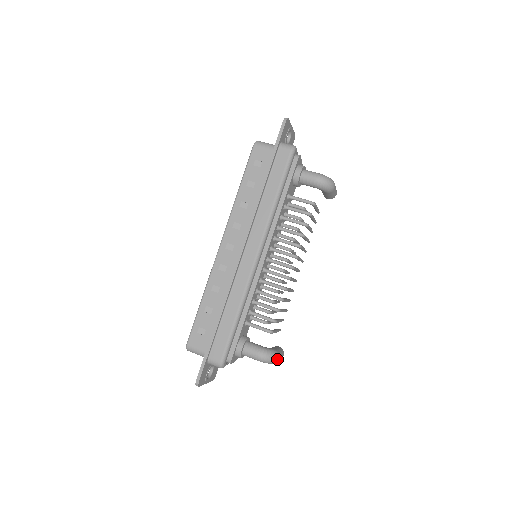
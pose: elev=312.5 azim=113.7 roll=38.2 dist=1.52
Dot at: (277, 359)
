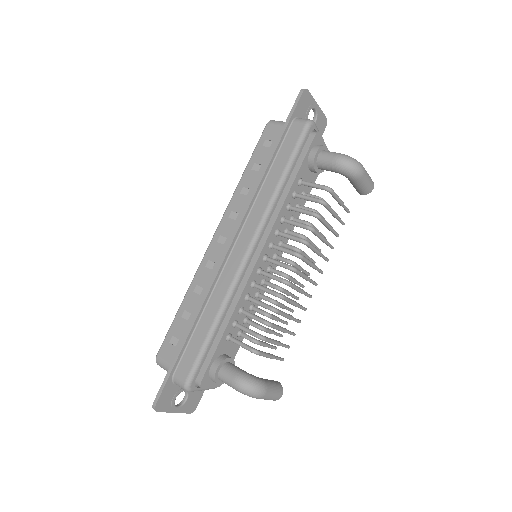
Dot at: (263, 393)
